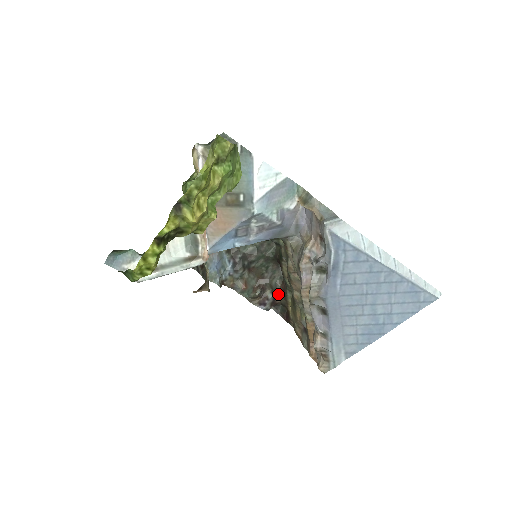
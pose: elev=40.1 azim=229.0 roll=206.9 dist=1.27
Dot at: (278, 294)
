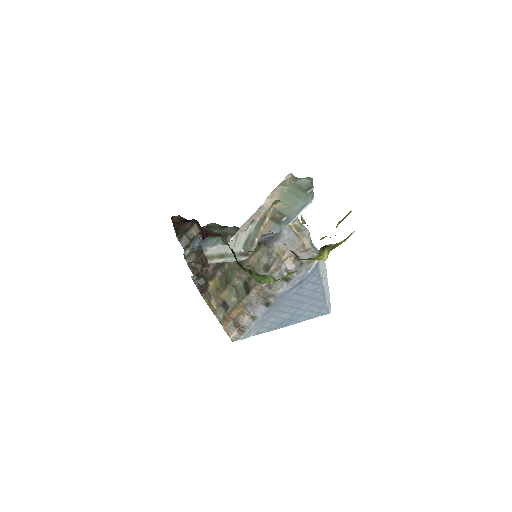
Dot at: (208, 270)
